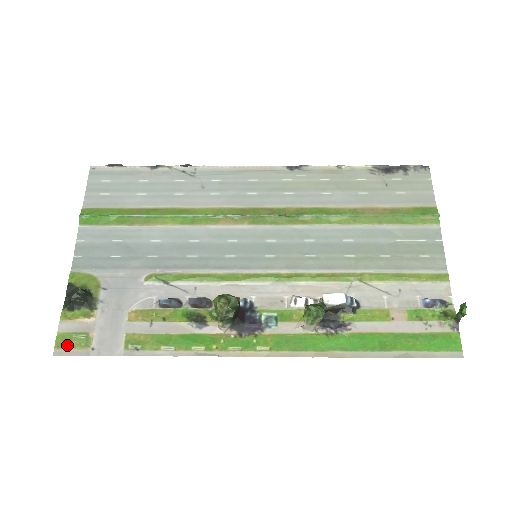
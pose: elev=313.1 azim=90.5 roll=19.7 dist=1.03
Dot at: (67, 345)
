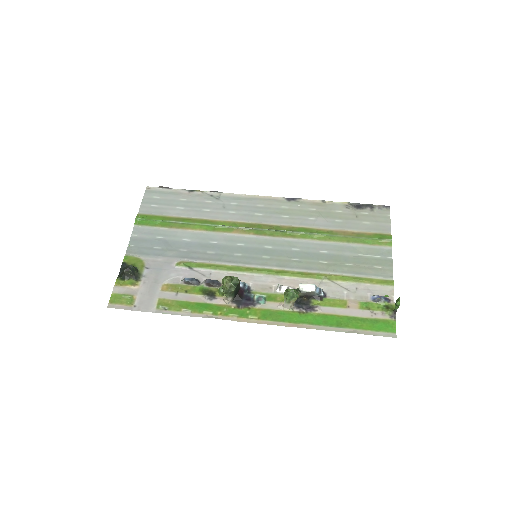
Dot at: (118, 302)
